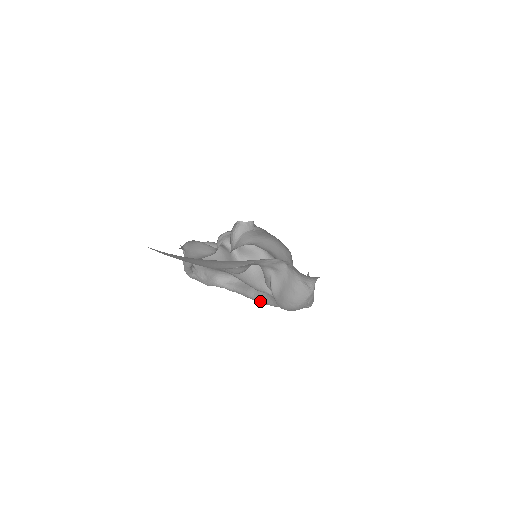
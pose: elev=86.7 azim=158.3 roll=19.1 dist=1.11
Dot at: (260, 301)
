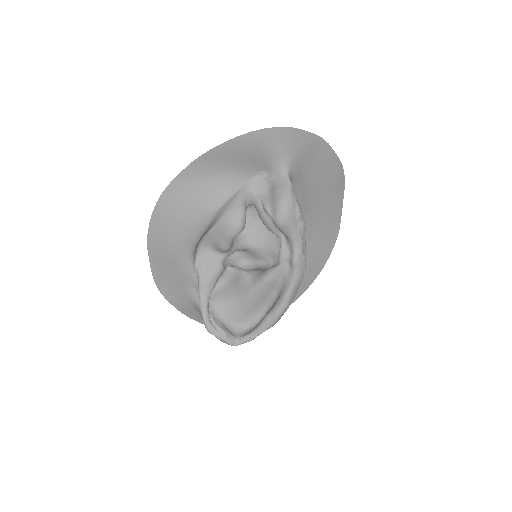
Dot at: (277, 307)
